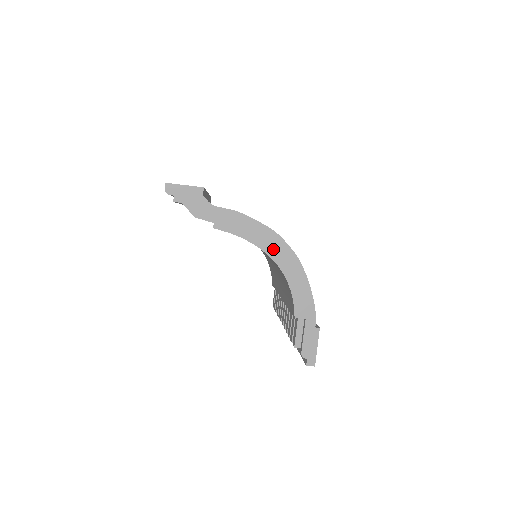
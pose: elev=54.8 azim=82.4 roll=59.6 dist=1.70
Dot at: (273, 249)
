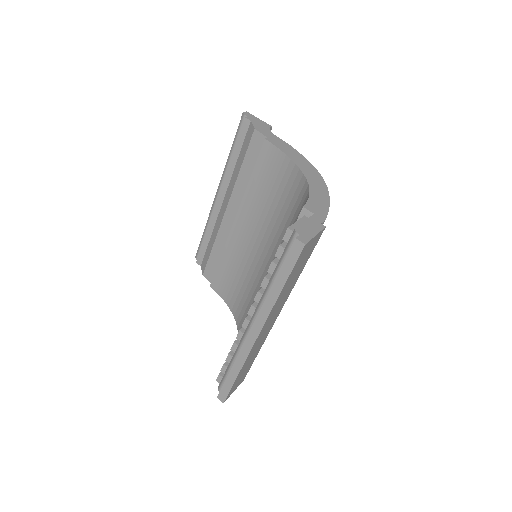
Dot at: (307, 171)
